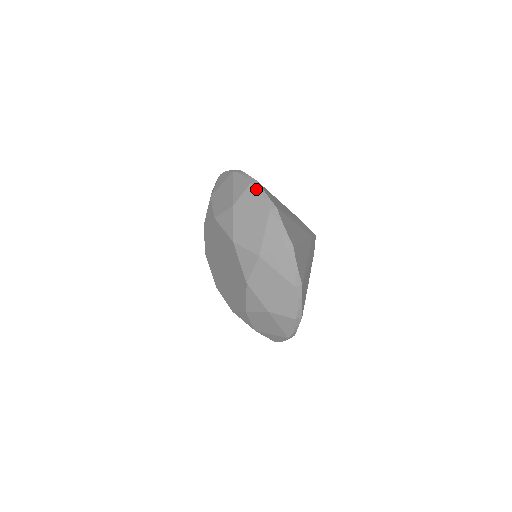
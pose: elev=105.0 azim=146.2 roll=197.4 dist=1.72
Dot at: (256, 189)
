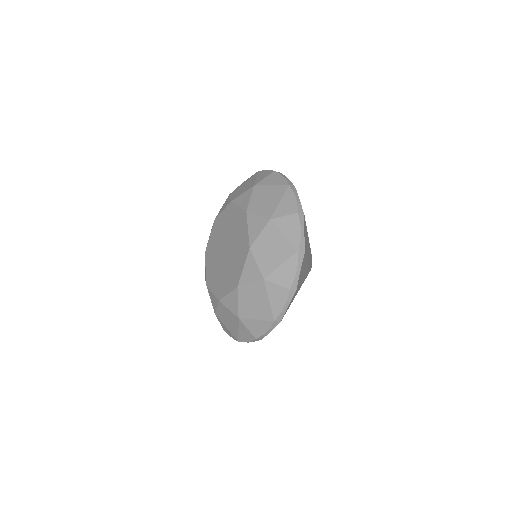
Dot at: (279, 174)
